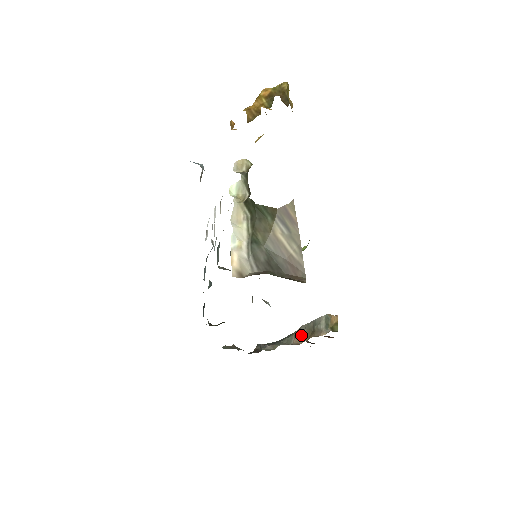
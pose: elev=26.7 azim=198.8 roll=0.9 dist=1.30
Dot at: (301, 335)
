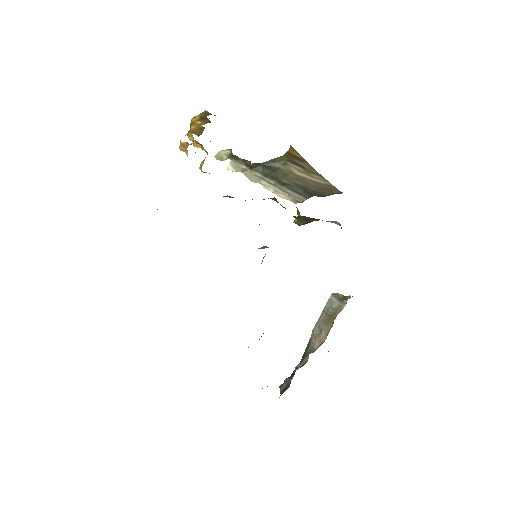
Dot at: (320, 334)
